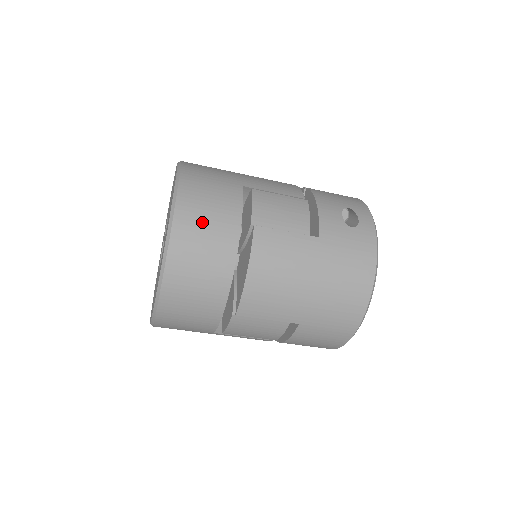
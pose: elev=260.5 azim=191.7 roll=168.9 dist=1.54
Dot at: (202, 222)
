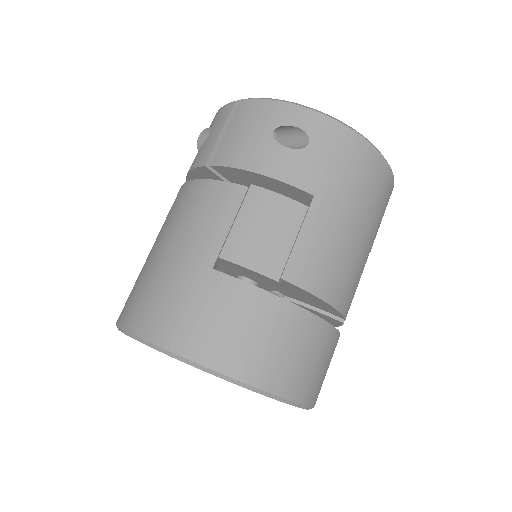
Dot at: (262, 348)
